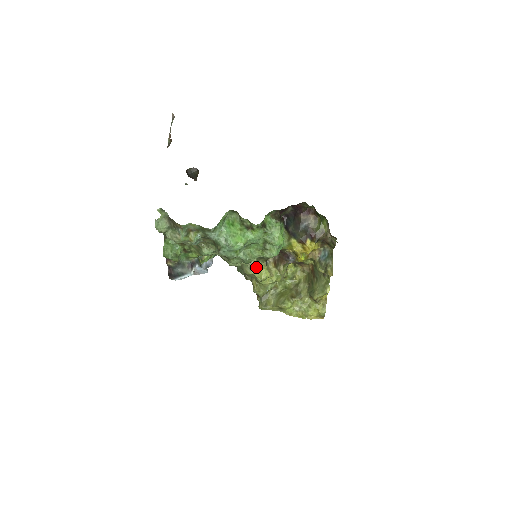
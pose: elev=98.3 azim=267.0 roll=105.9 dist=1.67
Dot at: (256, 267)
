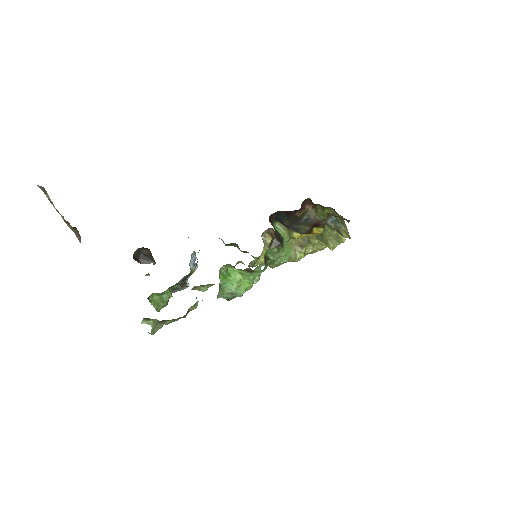
Dot at: (259, 259)
